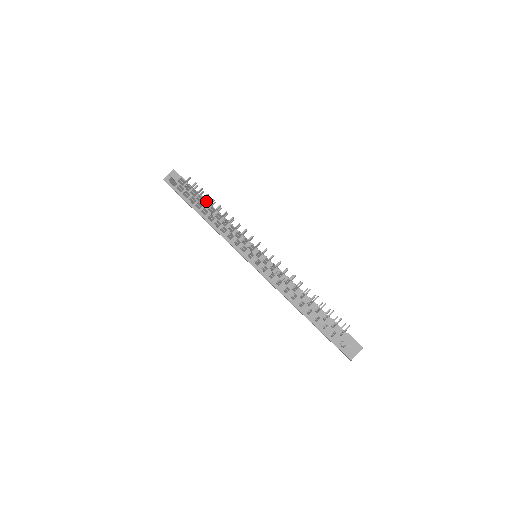
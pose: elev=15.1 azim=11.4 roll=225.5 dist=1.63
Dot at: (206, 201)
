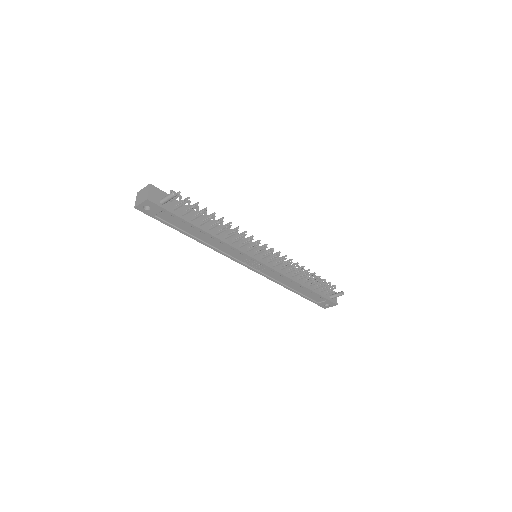
Dot at: (214, 213)
